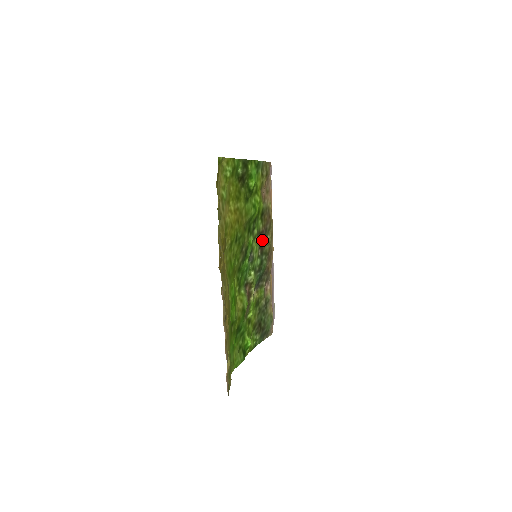
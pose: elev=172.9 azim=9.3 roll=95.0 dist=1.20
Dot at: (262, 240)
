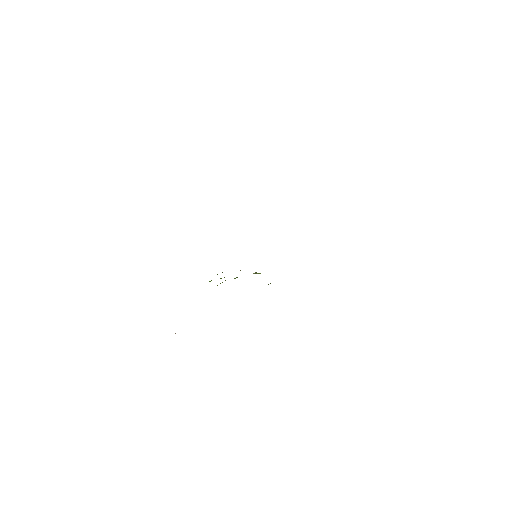
Dot at: occluded
